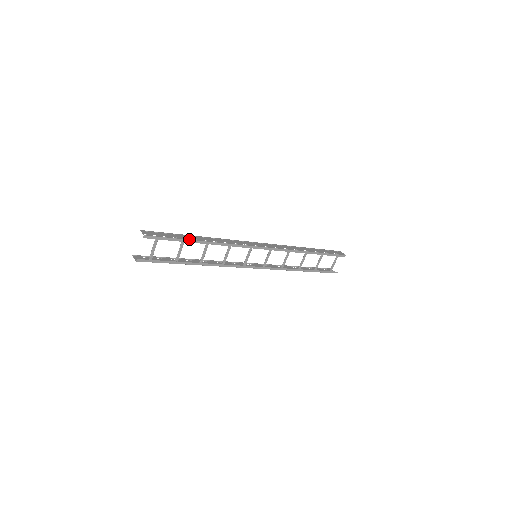
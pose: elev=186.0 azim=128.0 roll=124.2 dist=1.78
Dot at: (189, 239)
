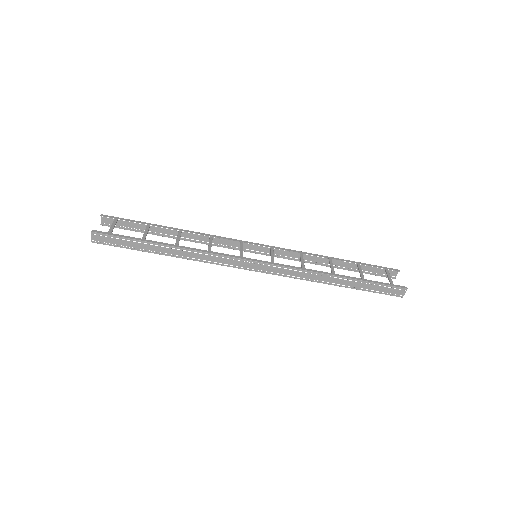
Dot at: (156, 225)
